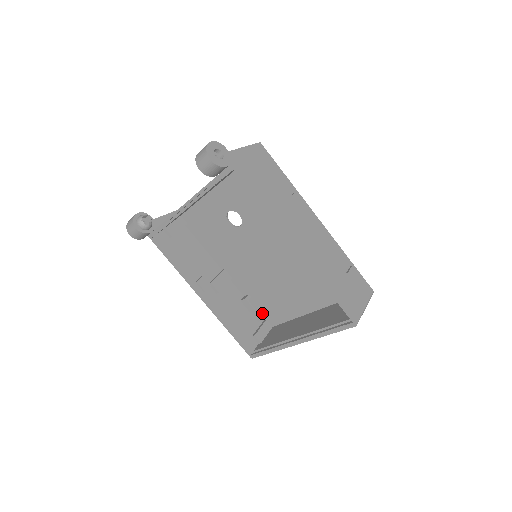
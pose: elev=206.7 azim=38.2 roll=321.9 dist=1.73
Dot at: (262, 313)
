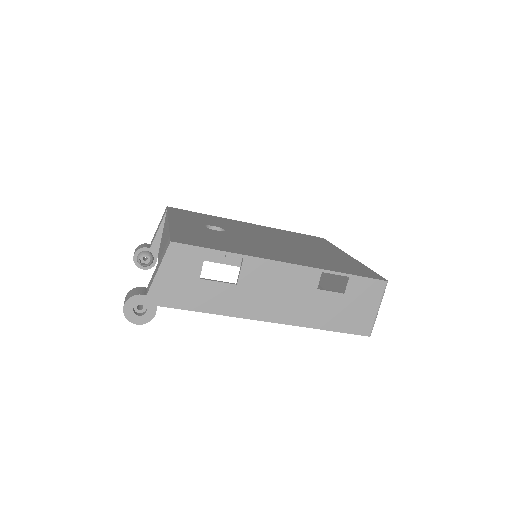
Dot at: occluded
